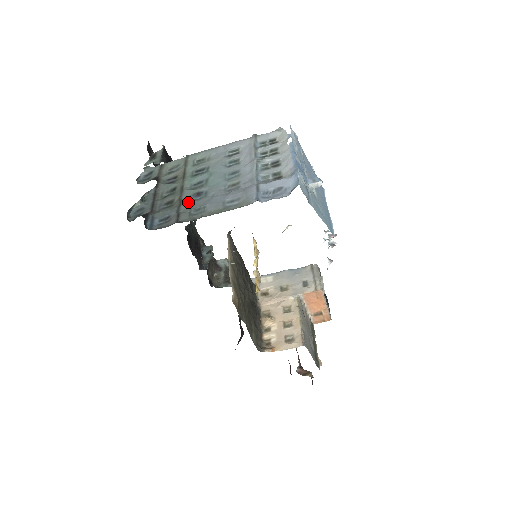
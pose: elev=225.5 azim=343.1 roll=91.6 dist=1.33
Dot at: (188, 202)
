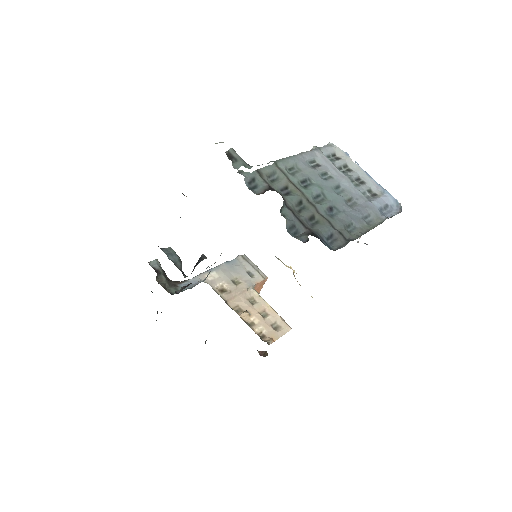
Dot at: (331, 218)
